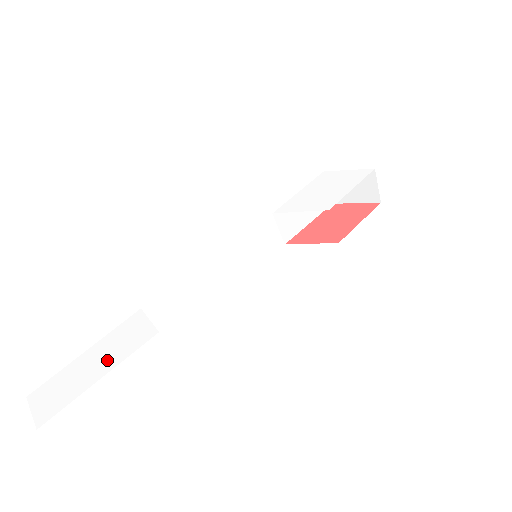
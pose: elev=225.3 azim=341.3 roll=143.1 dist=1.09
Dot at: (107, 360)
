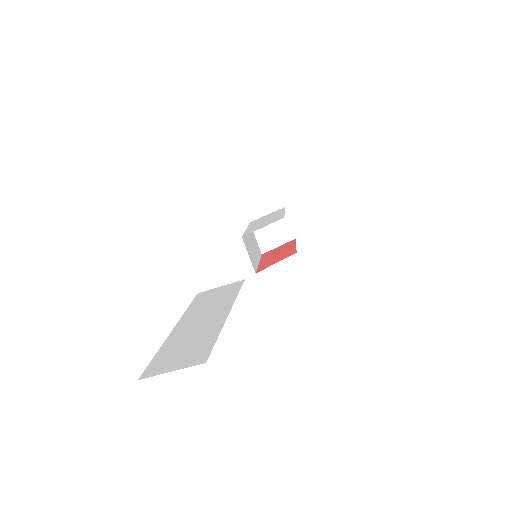
Dot at: (215, 309)
